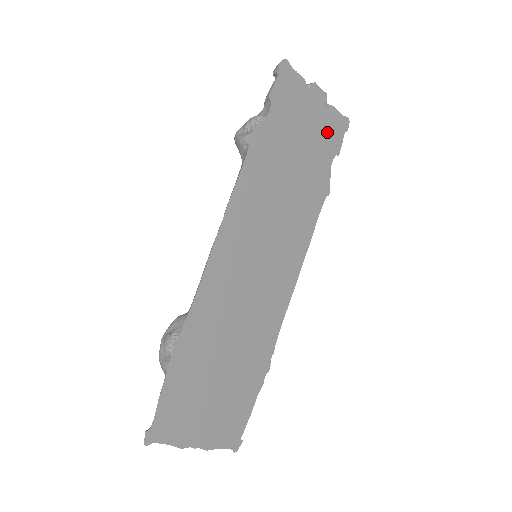
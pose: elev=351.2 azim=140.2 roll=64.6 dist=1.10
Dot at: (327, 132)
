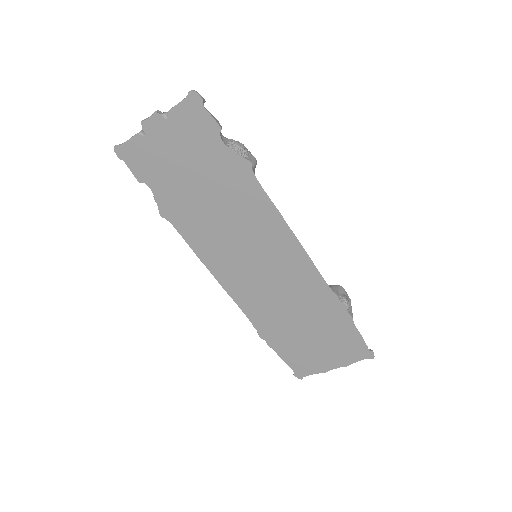
Dot at: (192, 132)
